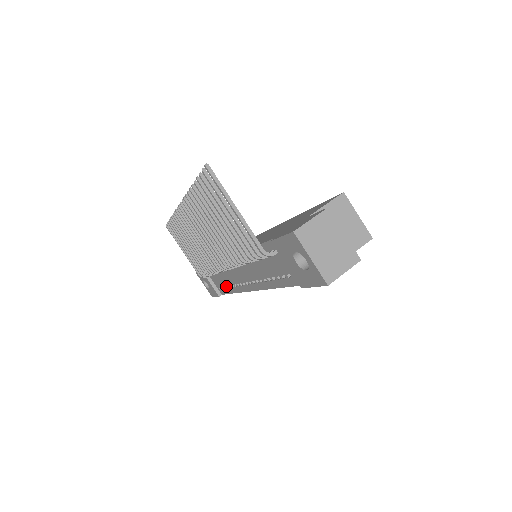
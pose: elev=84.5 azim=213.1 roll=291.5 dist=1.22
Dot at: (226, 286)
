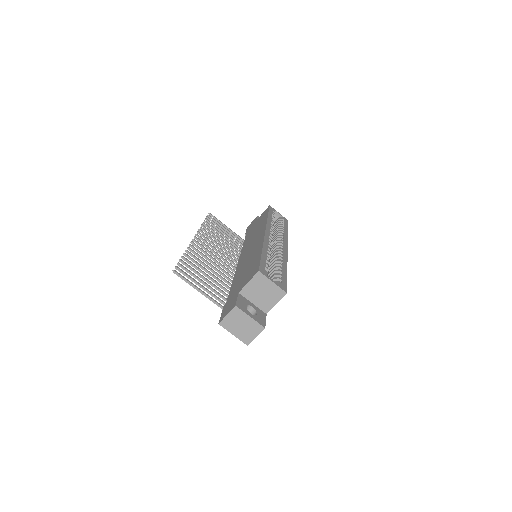
Dot at: occluded
